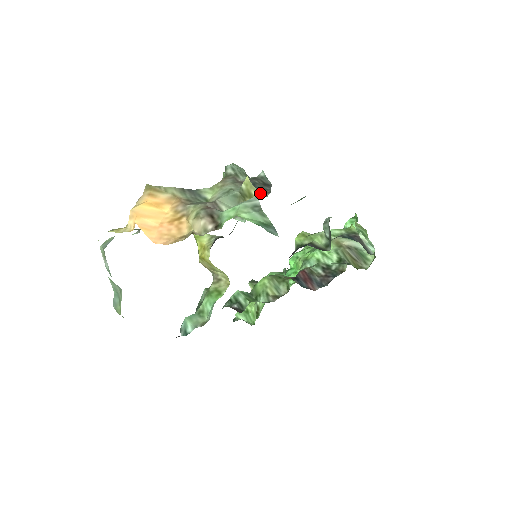
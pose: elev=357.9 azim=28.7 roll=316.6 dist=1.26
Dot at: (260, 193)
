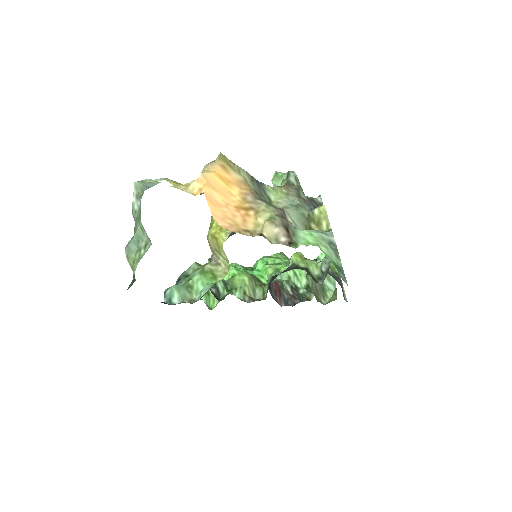
Dot at: occluded
